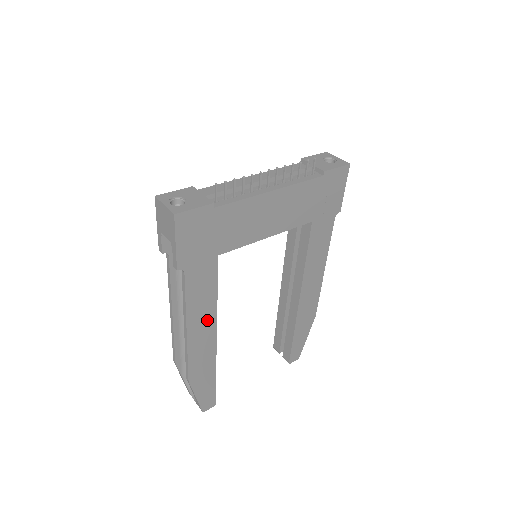
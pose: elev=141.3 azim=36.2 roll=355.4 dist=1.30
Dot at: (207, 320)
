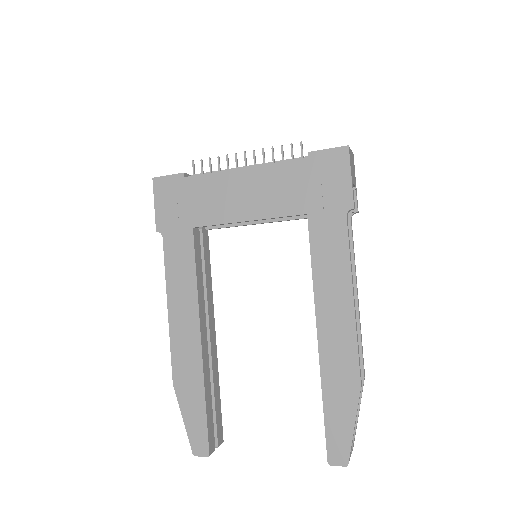
Dot at: (188, 305)
